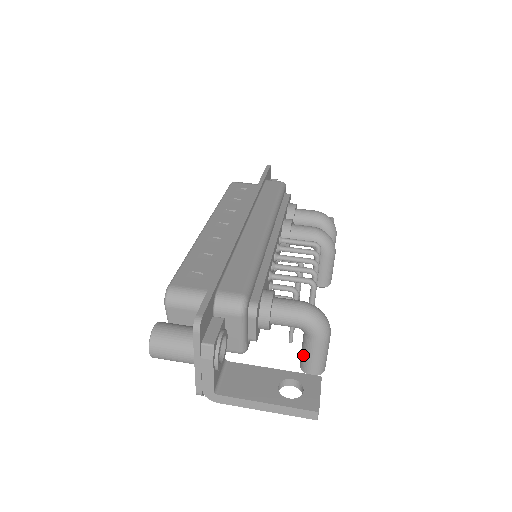
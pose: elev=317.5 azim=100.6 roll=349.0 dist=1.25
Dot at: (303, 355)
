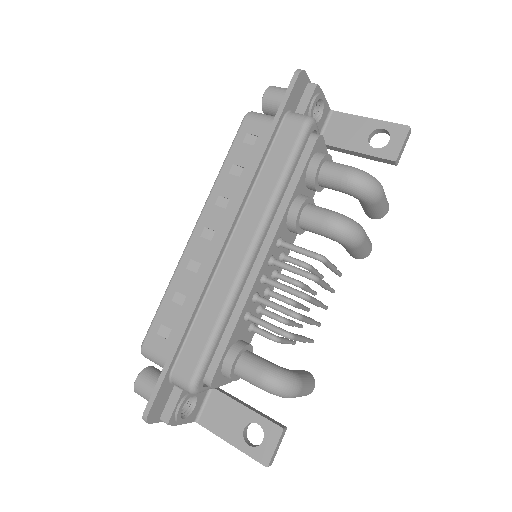
Dot at: occluded
